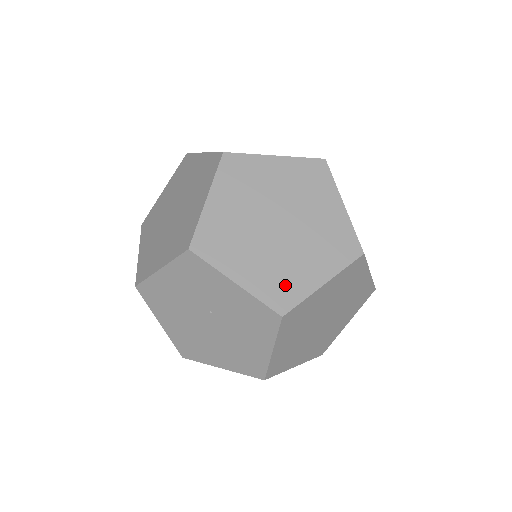
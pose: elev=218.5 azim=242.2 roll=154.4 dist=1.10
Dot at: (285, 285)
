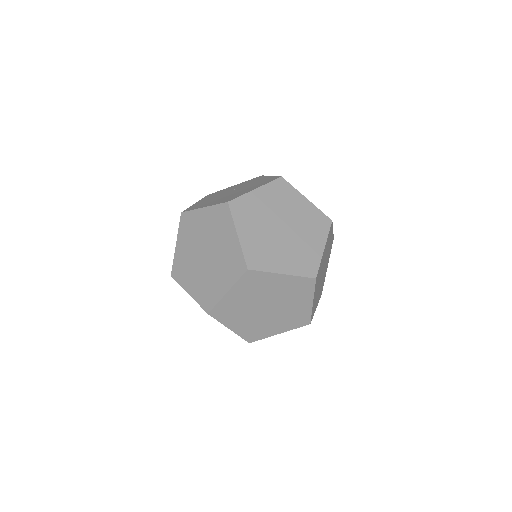
Dot at: (298, 317)
